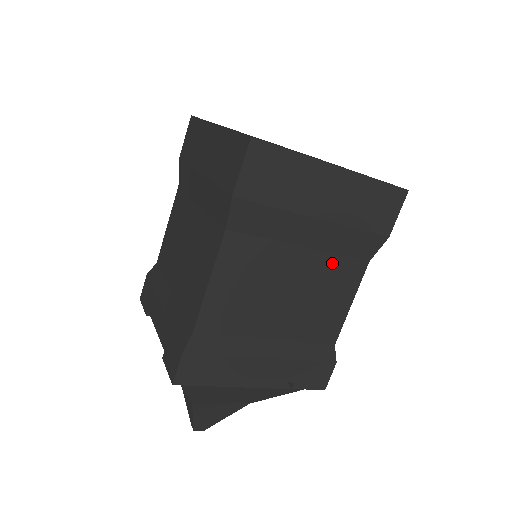
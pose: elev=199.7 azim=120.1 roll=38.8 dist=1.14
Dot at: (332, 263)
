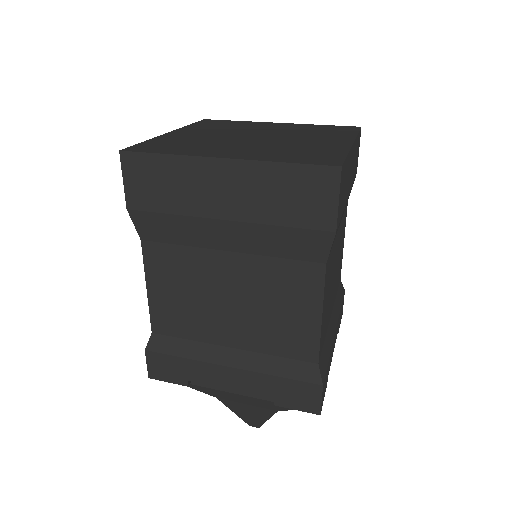
Dot at: (272, 267)
